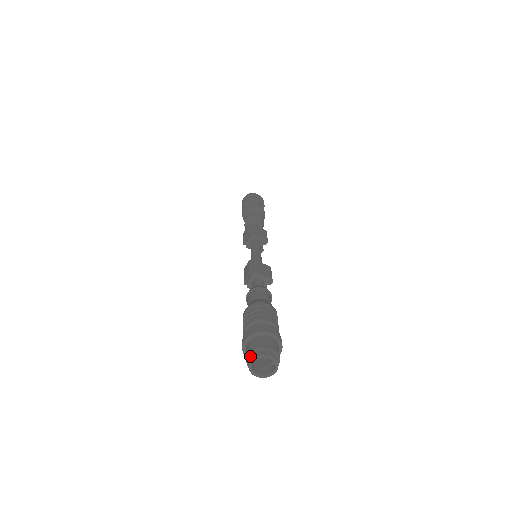
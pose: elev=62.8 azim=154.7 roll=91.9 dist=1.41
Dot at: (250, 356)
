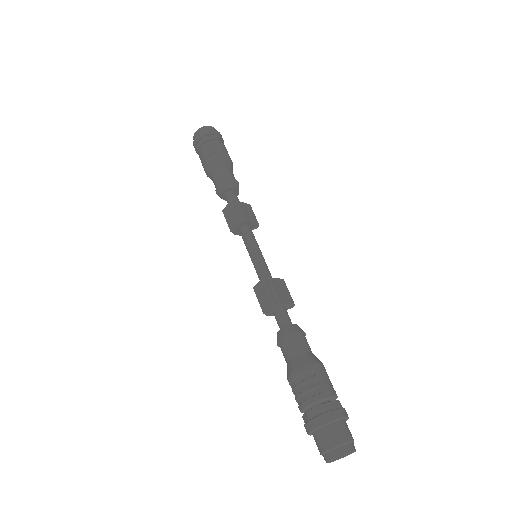
Dot at: (330, 453)
